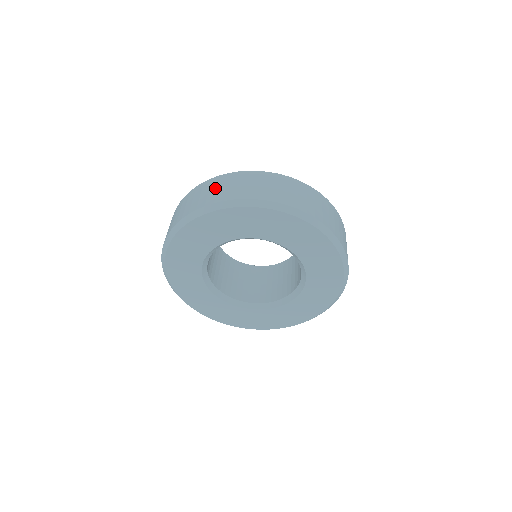
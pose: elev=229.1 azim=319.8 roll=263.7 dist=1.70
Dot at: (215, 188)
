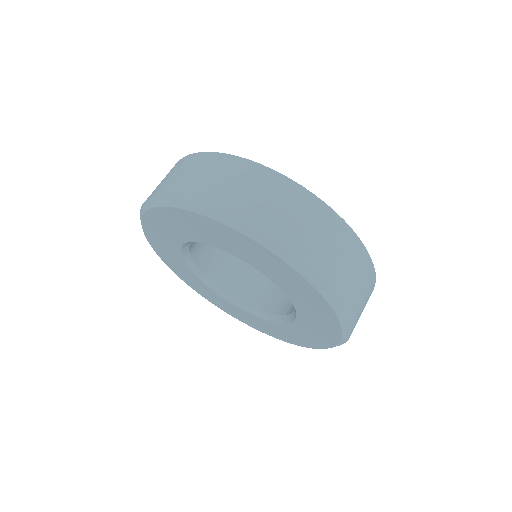
Dot at: (179, 172)
